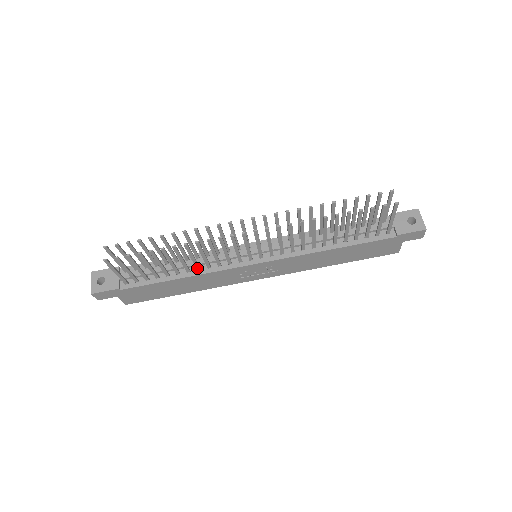
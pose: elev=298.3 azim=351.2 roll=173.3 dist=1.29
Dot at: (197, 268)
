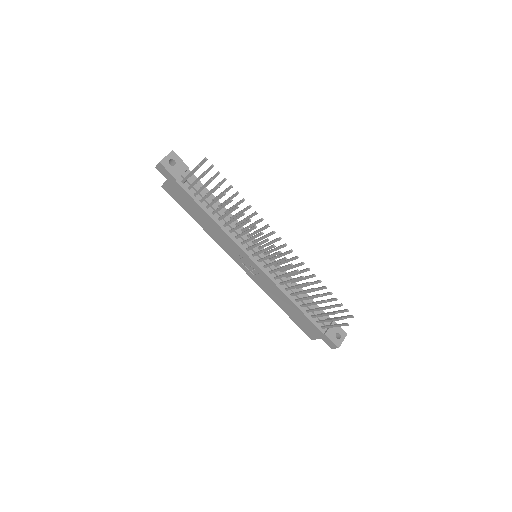
Dot at: (225, 224)
